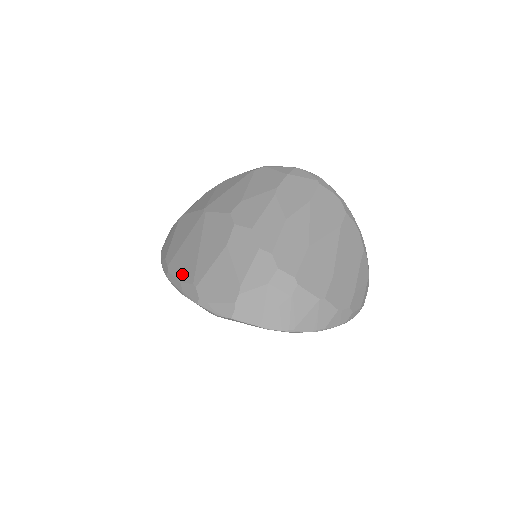
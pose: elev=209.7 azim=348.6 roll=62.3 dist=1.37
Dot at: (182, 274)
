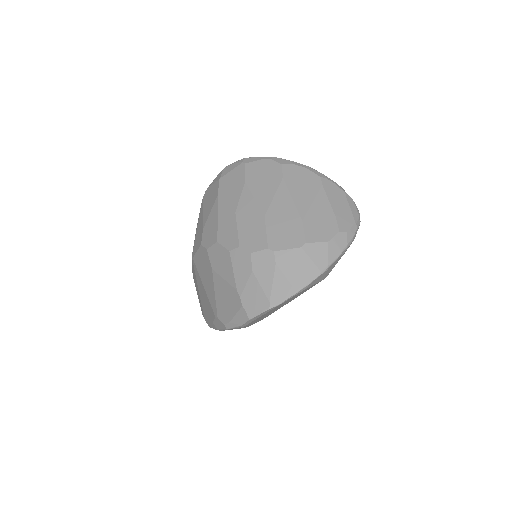
Dot at: (209, 316)
